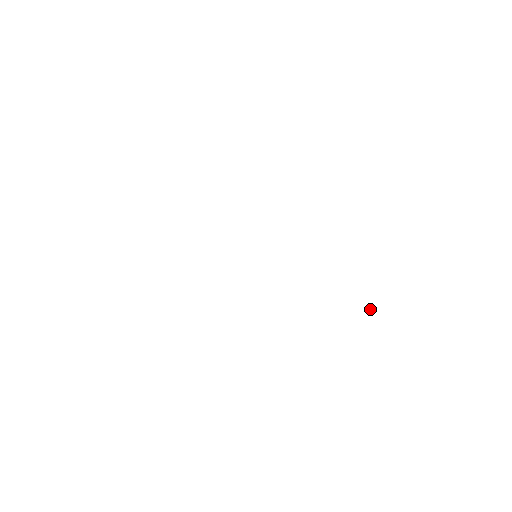
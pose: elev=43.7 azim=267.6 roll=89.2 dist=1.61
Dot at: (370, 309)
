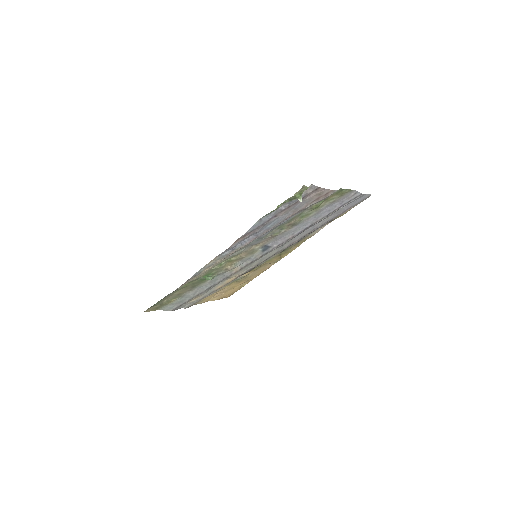
Dot at: (300, 200)
